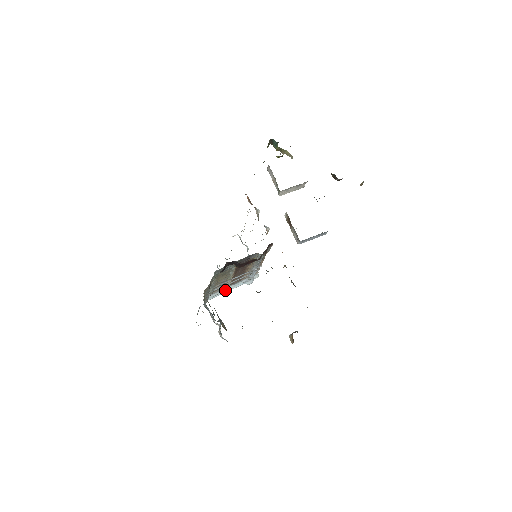
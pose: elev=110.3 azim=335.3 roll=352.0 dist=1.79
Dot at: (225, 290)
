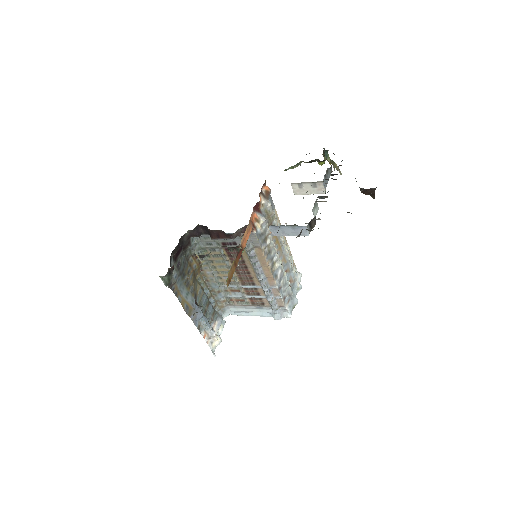
Dot at: (248, 311)
